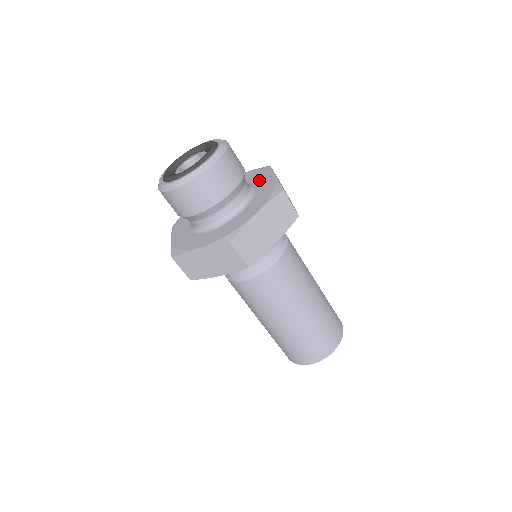
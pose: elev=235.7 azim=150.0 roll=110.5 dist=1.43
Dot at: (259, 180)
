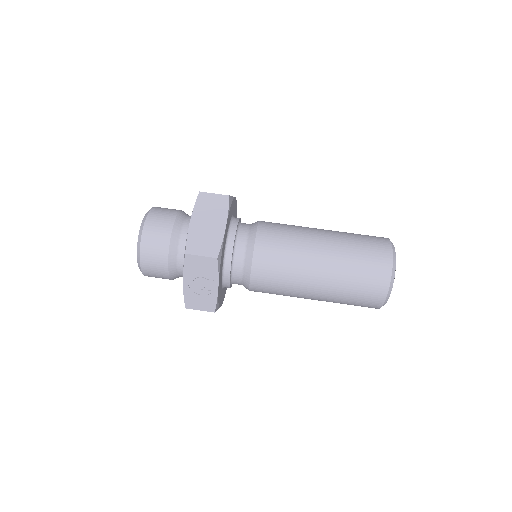
Dot at: occluded
